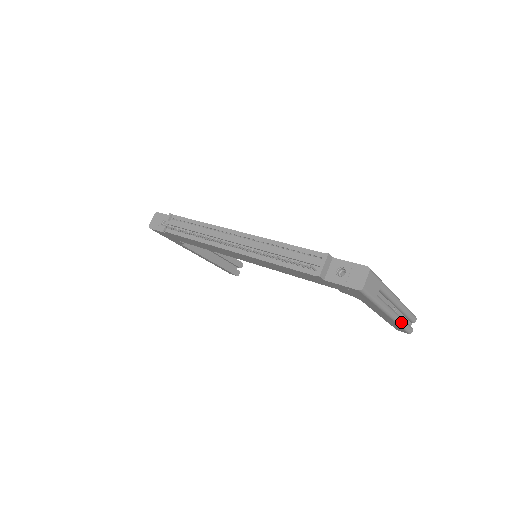
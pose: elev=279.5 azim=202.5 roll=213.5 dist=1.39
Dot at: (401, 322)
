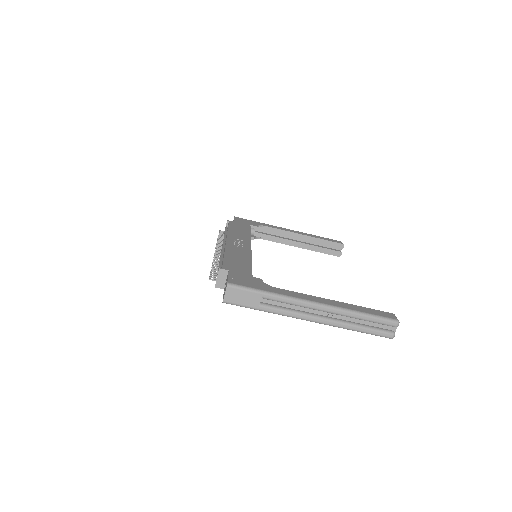
Dot at: (346, 327)
